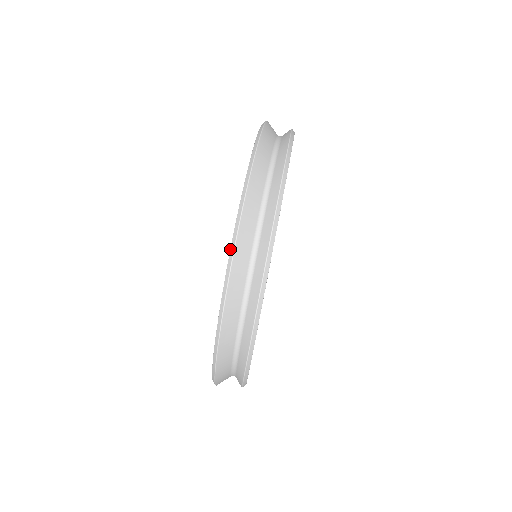
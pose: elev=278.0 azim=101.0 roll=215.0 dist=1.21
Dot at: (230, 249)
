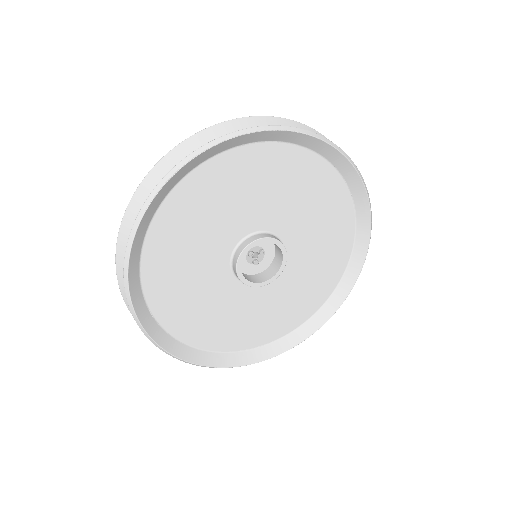
Dot at: (183, 143)
